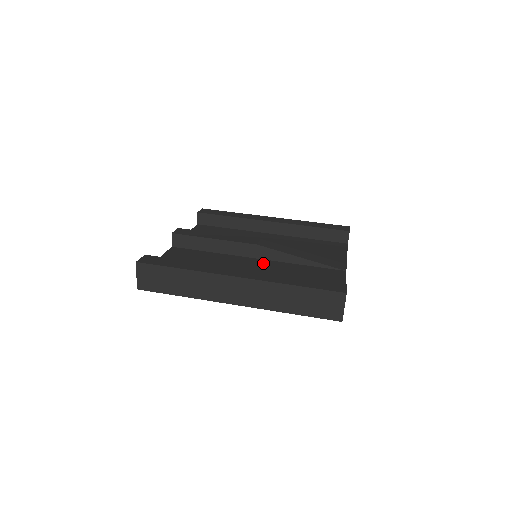
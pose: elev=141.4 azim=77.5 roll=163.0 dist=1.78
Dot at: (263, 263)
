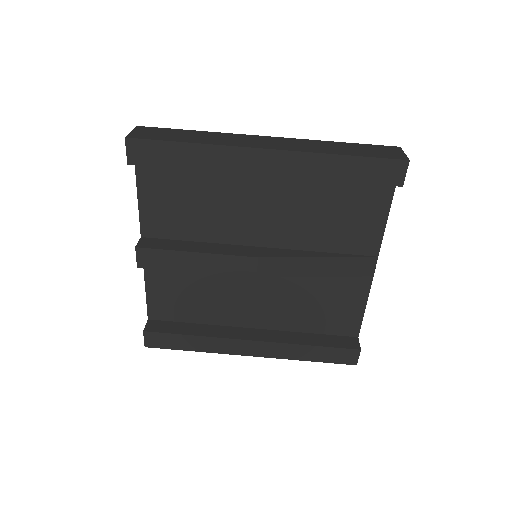
Dot at: (268, 279)
